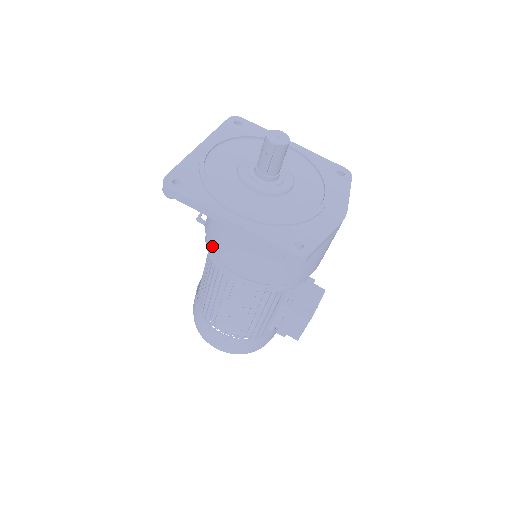
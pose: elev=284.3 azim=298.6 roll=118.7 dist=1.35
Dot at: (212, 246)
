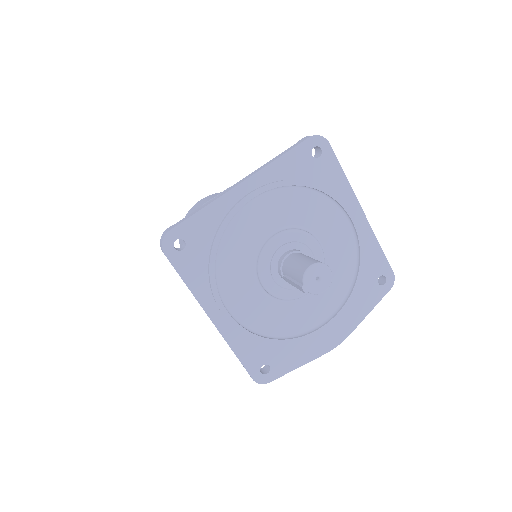
Dot at: occluded
